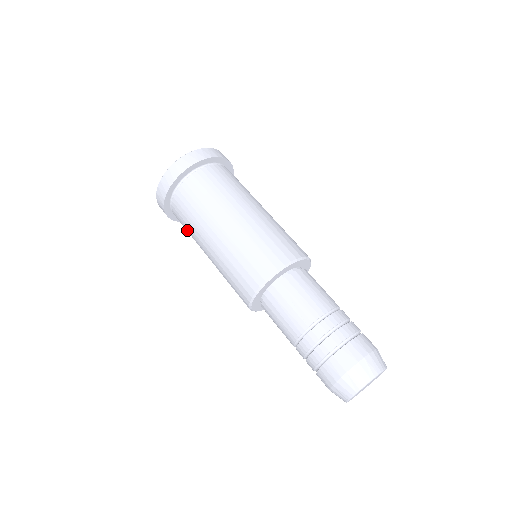
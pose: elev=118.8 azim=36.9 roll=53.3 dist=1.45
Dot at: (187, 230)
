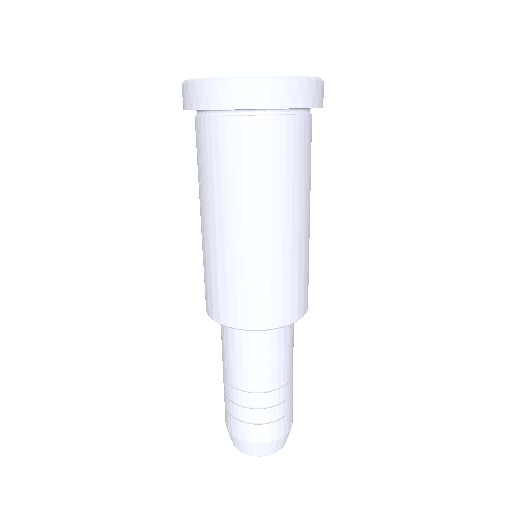
Dot at: (203, 165)
